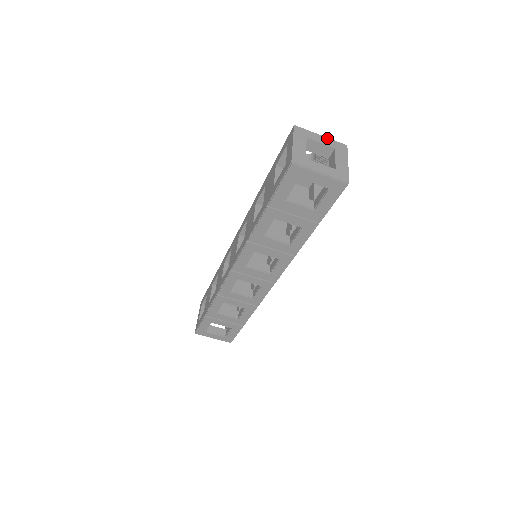
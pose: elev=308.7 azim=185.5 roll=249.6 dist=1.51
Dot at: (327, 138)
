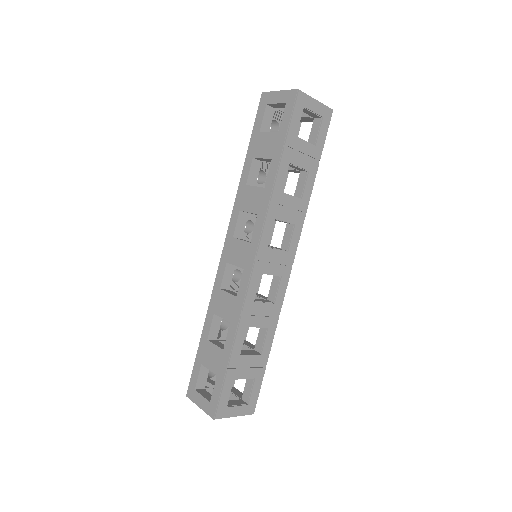
Dot at: occluded
